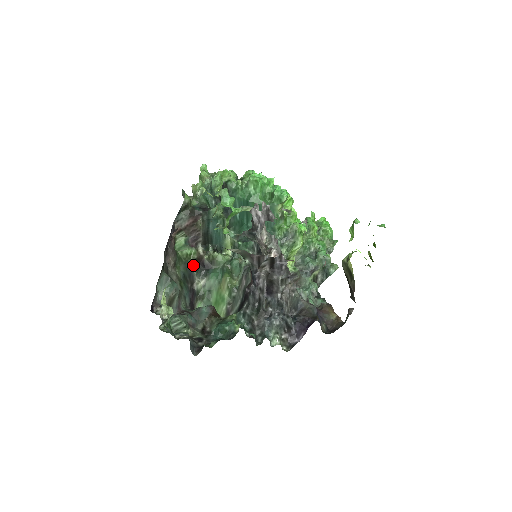
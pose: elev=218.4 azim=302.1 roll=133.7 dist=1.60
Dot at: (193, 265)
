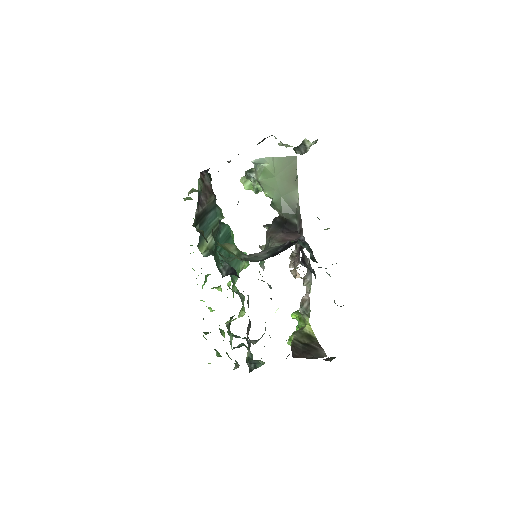
Dot at: occluded
